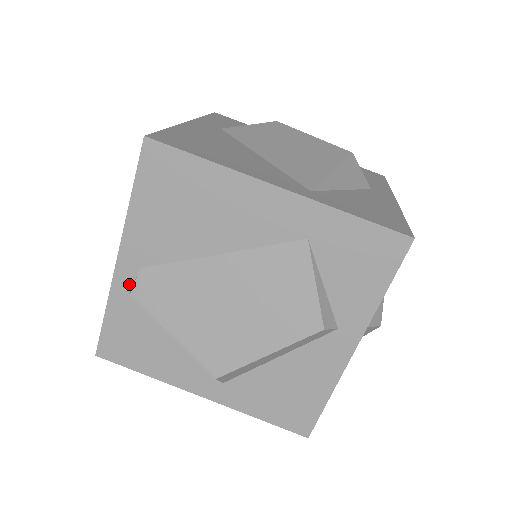
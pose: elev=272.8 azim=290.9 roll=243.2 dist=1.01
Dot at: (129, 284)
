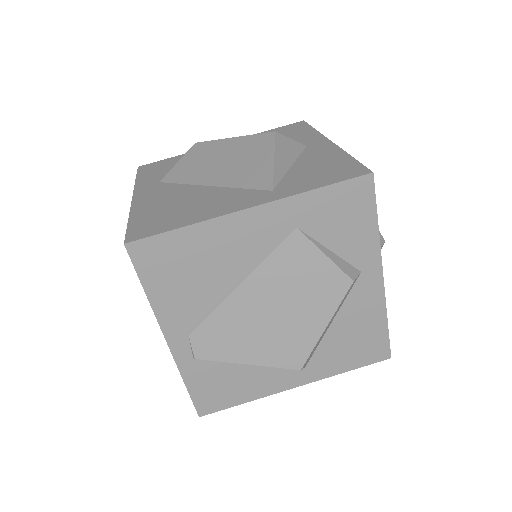
Dot at: (188, 352)
